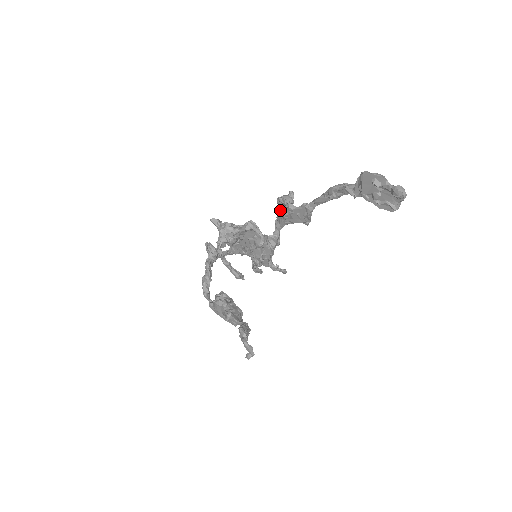
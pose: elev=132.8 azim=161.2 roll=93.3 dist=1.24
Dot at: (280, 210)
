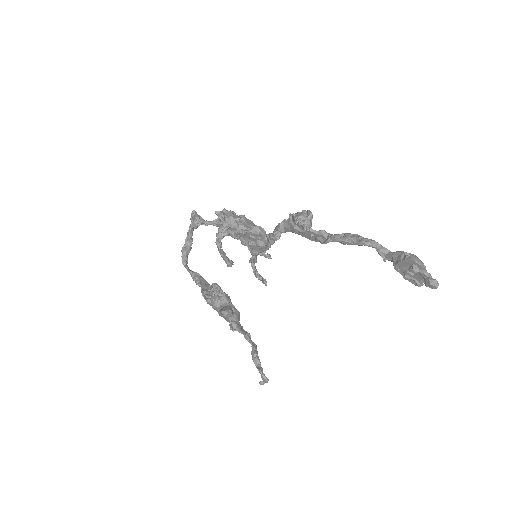
Dot at: (290, 219)
